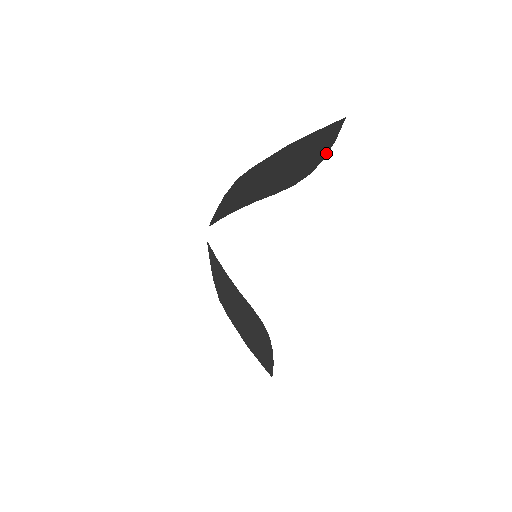
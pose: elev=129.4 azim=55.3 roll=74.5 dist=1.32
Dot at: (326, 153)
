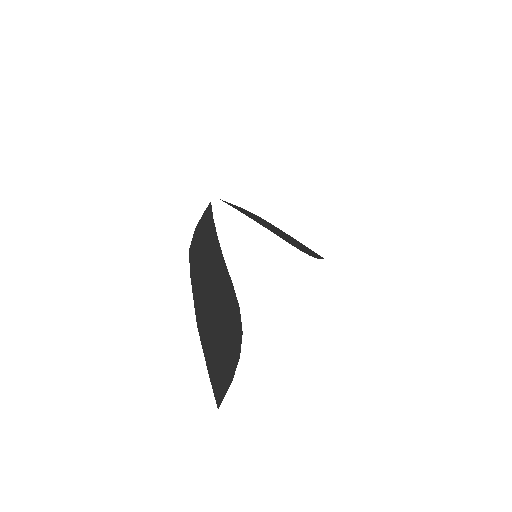
Dot at: (236, 362)
